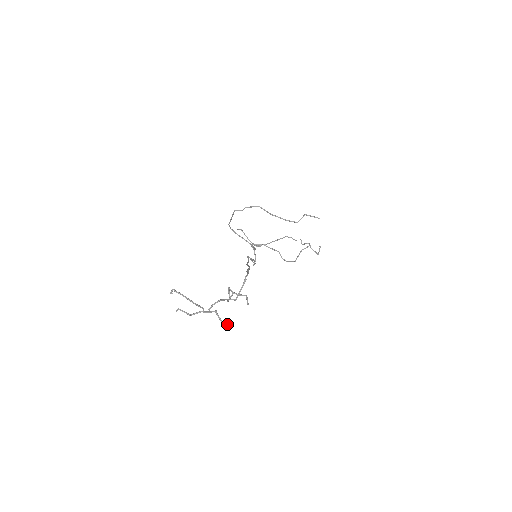
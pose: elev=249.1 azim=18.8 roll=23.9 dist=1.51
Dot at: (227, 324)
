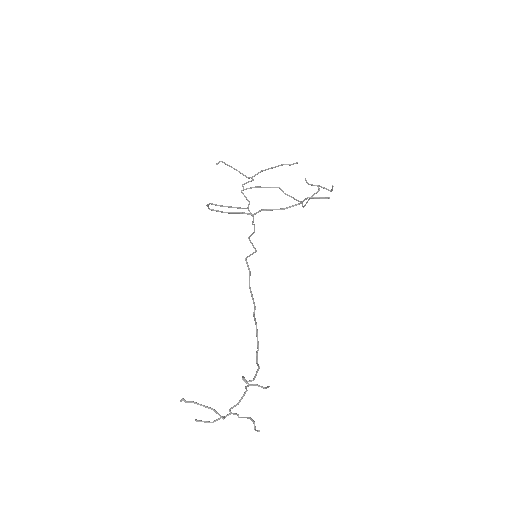
Dot at: (254, 422)
